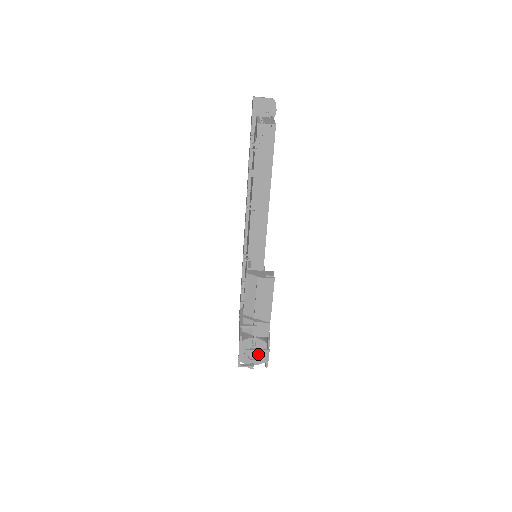
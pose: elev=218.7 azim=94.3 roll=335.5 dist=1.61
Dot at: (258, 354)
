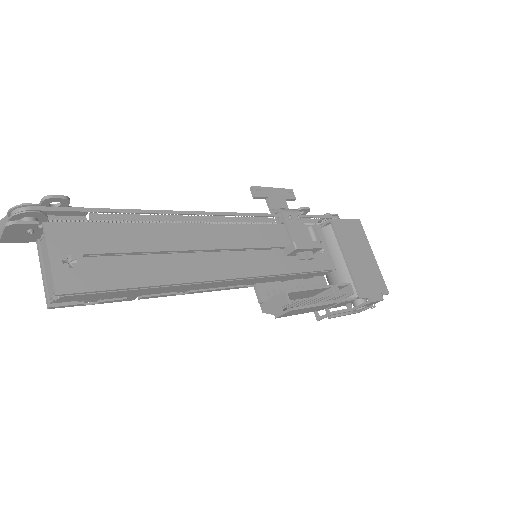
Dot at: occluded
